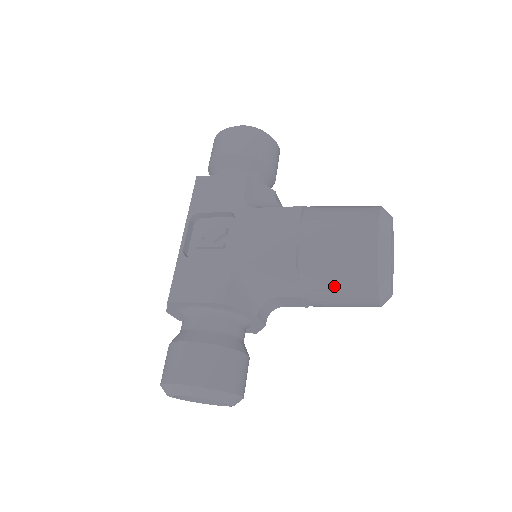
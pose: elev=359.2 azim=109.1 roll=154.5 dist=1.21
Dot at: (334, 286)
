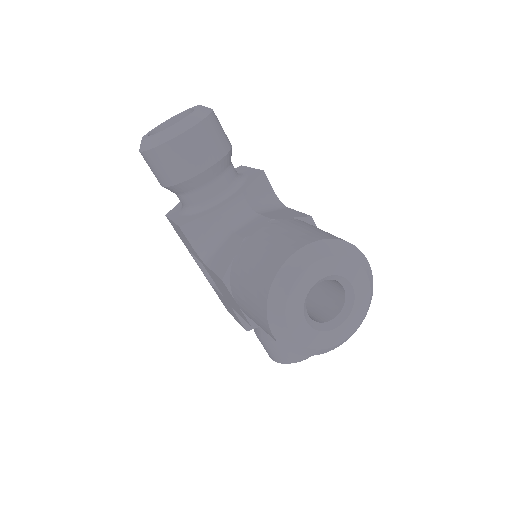
Dot at: occluded
